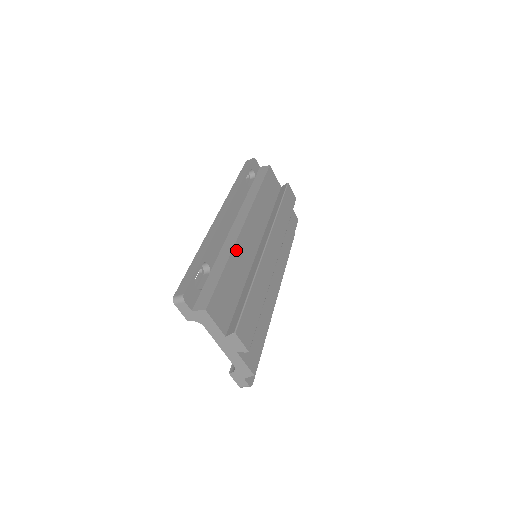
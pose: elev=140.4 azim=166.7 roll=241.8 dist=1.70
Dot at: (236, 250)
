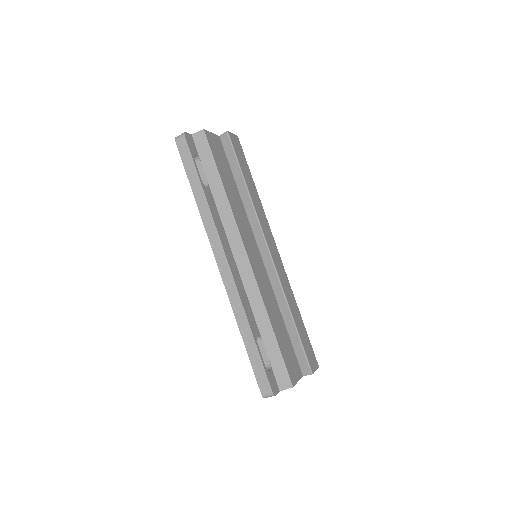
Dot at: (263, 296)
